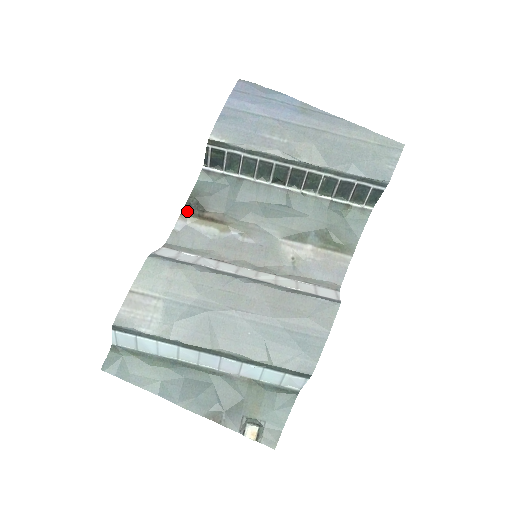
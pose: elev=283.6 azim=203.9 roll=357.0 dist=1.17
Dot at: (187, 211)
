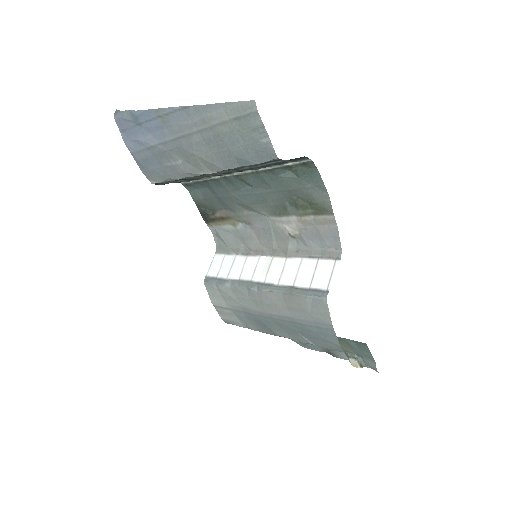
Dot at: (206, 219)
